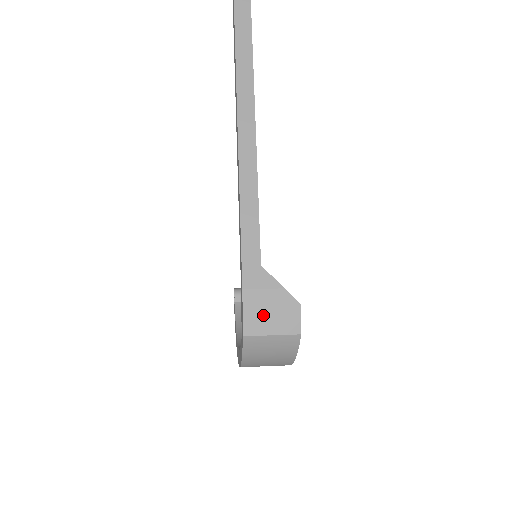
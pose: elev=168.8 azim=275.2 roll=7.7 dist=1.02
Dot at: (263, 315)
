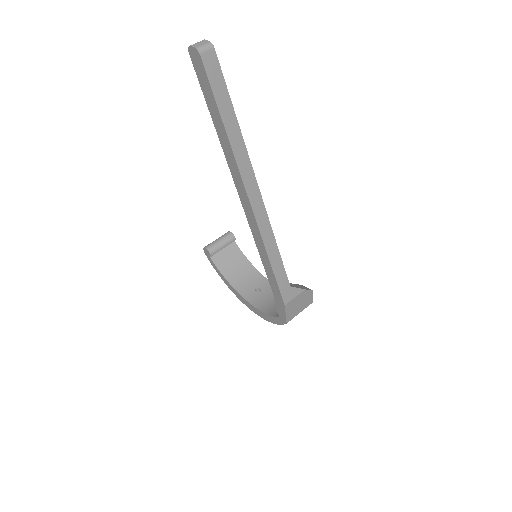
Dot at: (295, 308)
